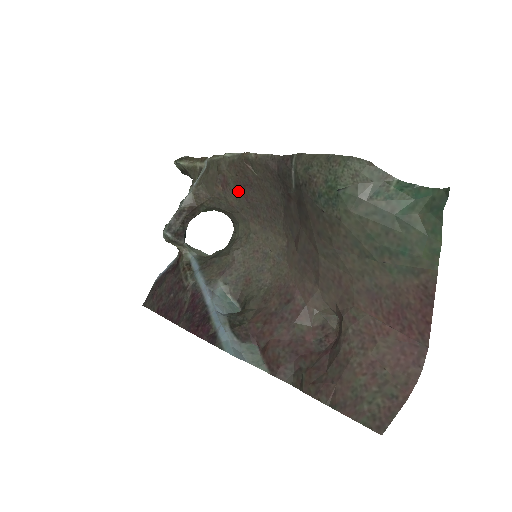
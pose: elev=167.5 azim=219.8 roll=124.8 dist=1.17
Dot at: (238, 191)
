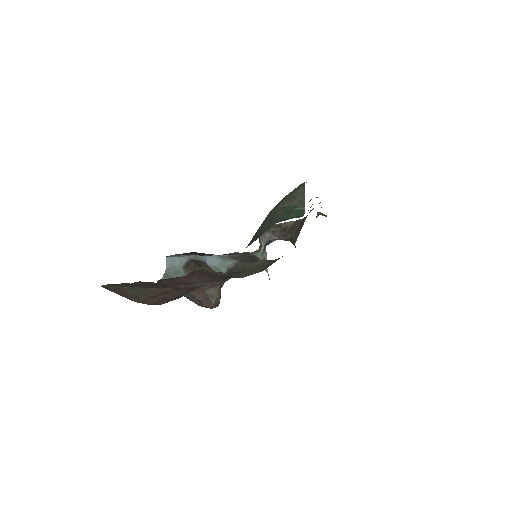
Dot at: occluded
